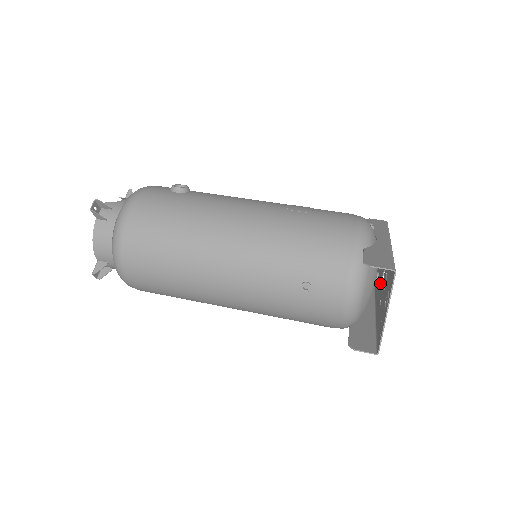
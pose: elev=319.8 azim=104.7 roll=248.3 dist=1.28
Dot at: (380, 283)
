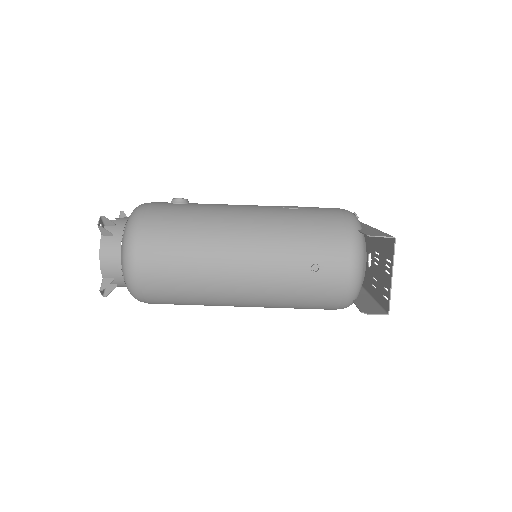
Dot at: occluded
